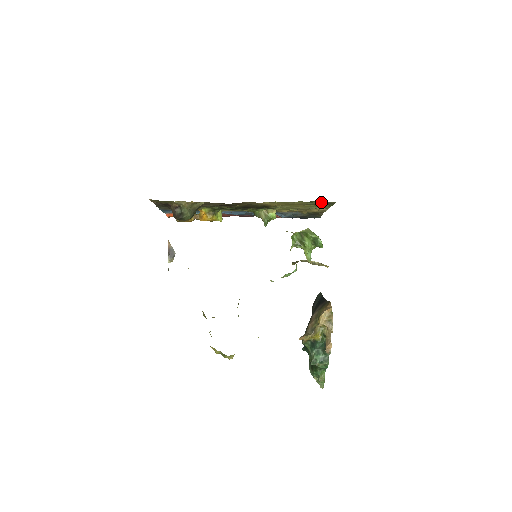
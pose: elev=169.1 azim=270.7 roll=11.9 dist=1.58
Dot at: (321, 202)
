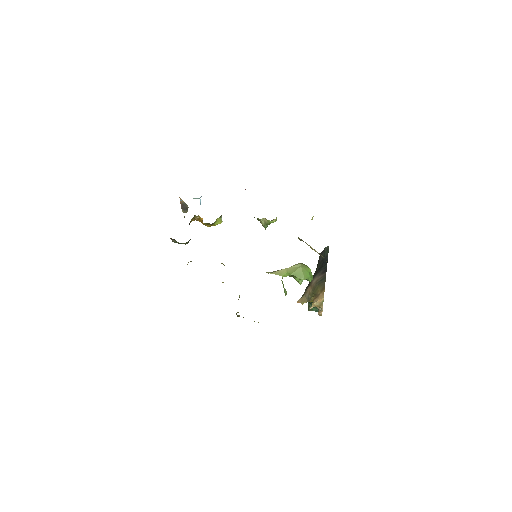
Dot at: occluded
